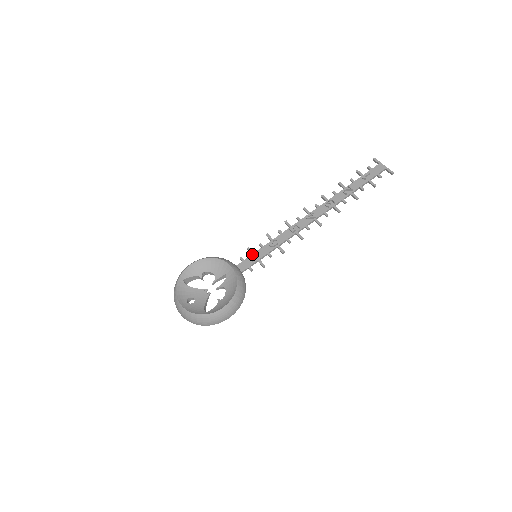
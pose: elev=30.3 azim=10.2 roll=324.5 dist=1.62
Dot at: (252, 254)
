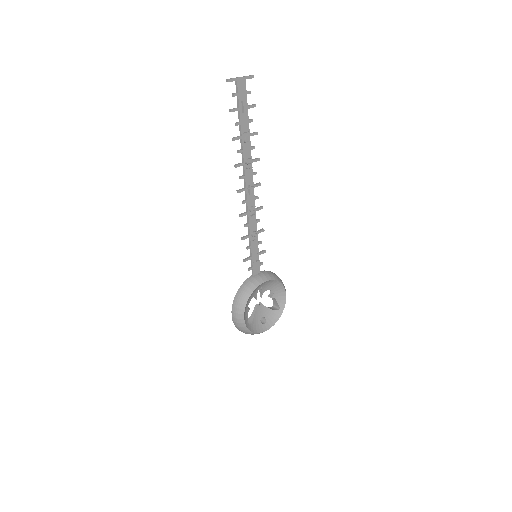
Dot at: (252, 259)
